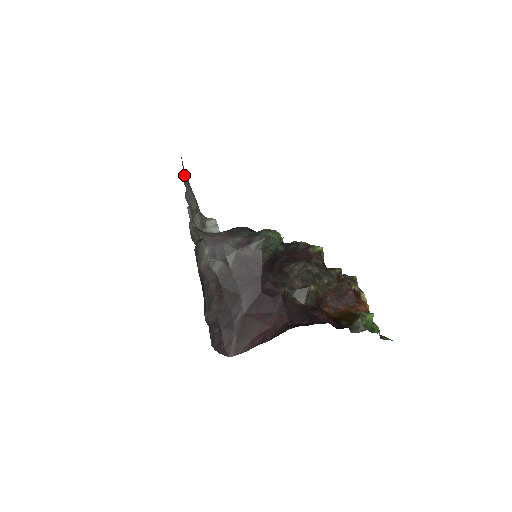
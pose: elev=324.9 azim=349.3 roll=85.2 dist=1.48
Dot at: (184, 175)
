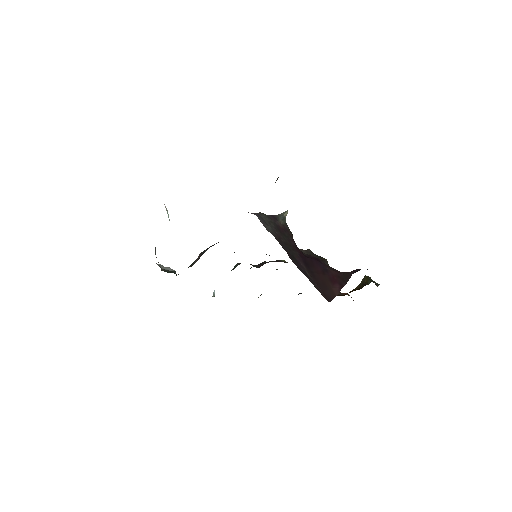
Dot at: occluded
